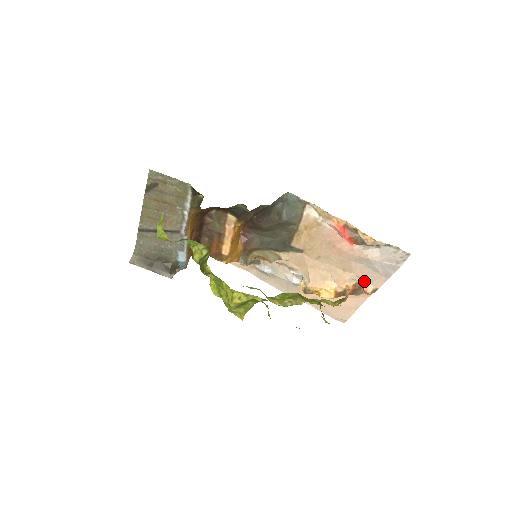
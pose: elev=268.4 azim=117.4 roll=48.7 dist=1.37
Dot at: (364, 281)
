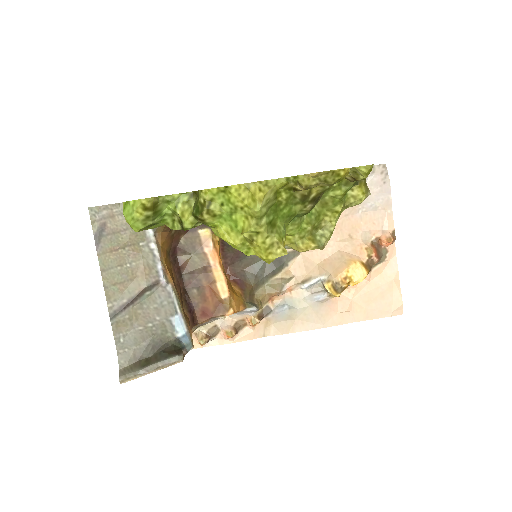
Dot at: (376, 233)
